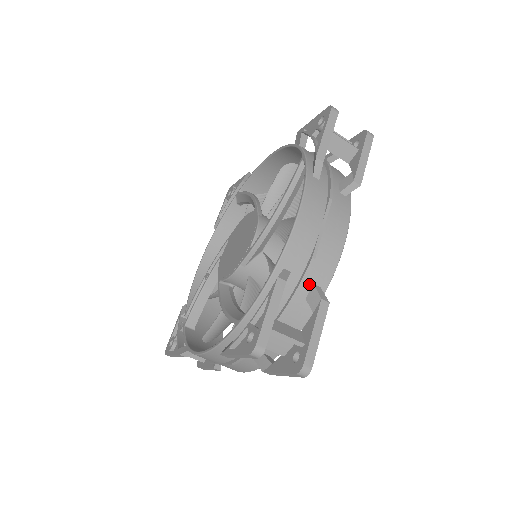
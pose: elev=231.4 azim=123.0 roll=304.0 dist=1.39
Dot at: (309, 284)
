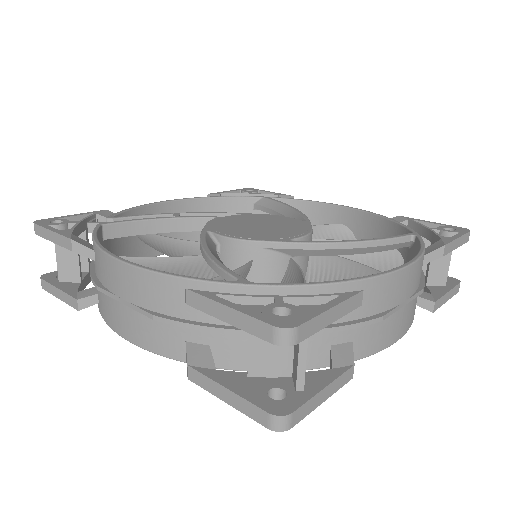
Dot at: (350, 336)
